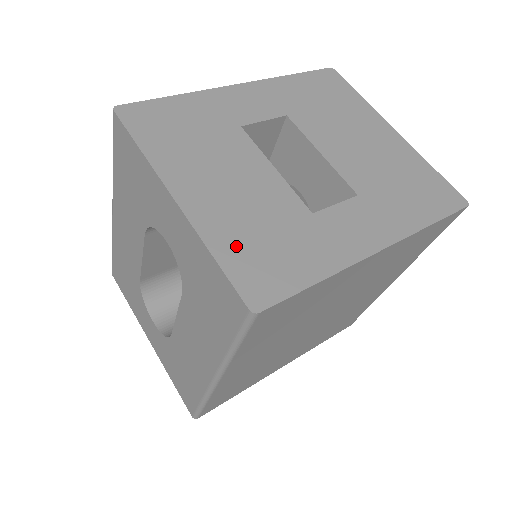
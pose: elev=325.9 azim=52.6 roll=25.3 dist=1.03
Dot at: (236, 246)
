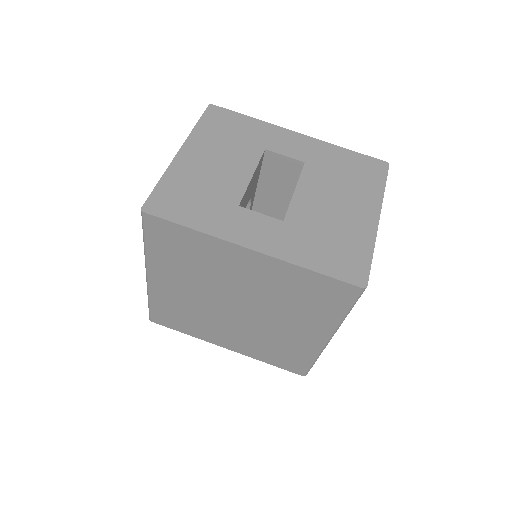
Dot at: (176, 185)
